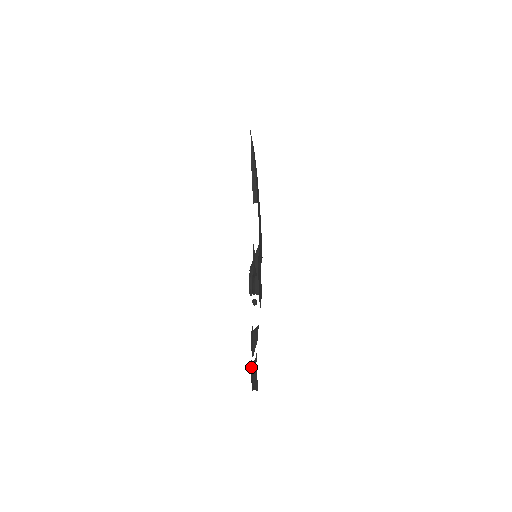
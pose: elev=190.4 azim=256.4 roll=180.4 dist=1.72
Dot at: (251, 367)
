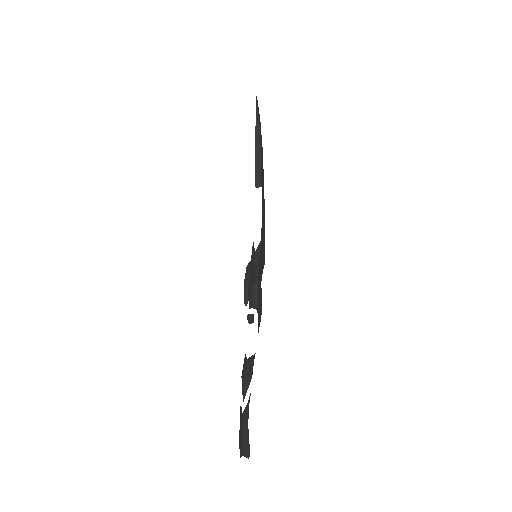
Dot at: (240, 417)
